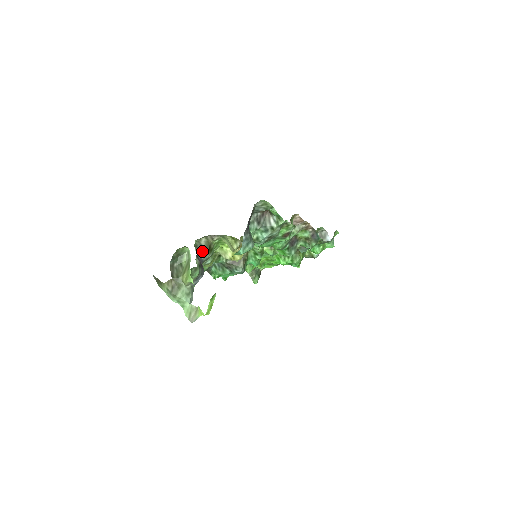
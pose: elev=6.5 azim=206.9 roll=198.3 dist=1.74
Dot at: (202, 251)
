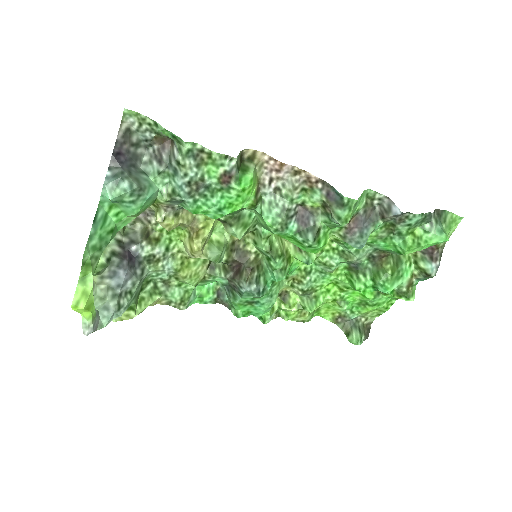
Dot at: (134, 240)
